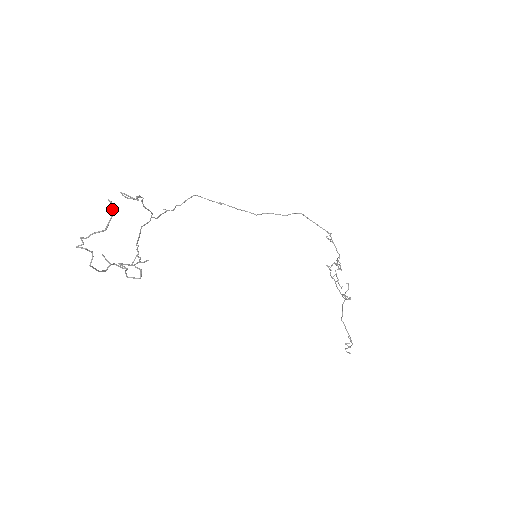
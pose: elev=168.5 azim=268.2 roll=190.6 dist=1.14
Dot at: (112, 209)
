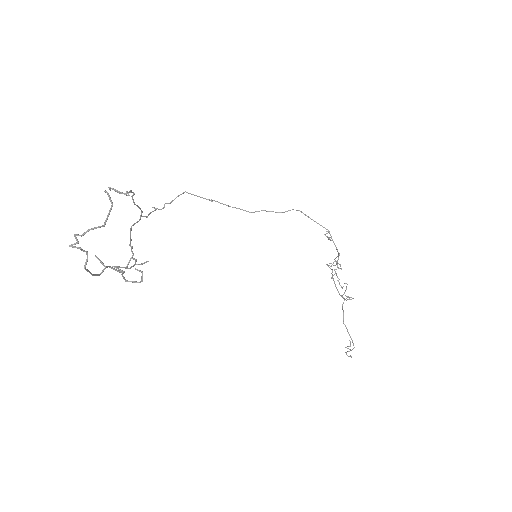
Dot at: (110, 201)
